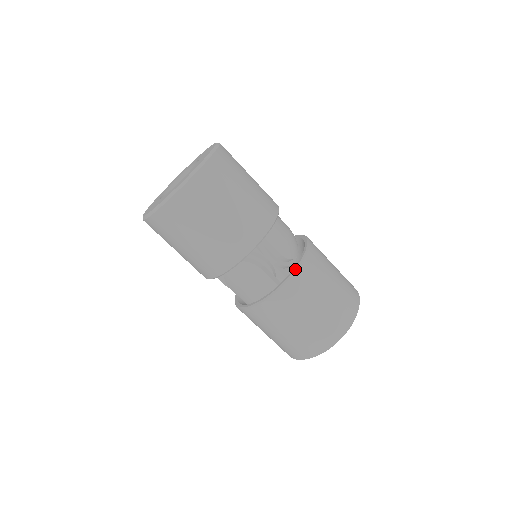
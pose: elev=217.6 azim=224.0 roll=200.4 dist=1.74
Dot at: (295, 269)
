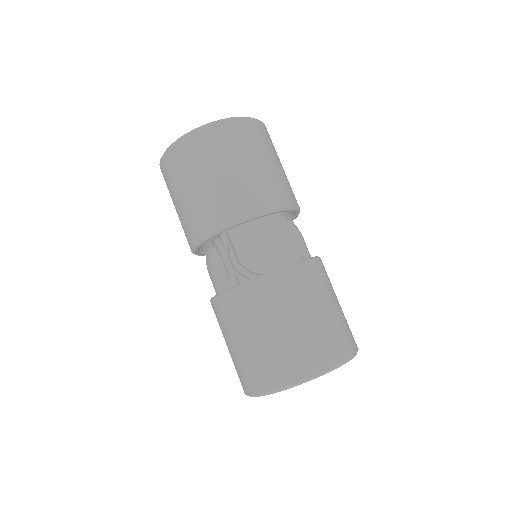
Dot at: (241, 283)
